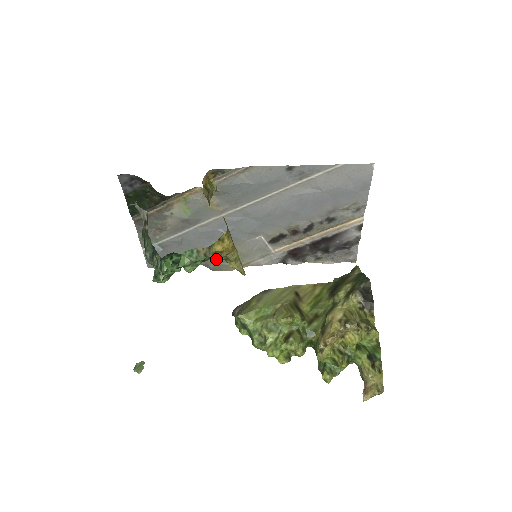
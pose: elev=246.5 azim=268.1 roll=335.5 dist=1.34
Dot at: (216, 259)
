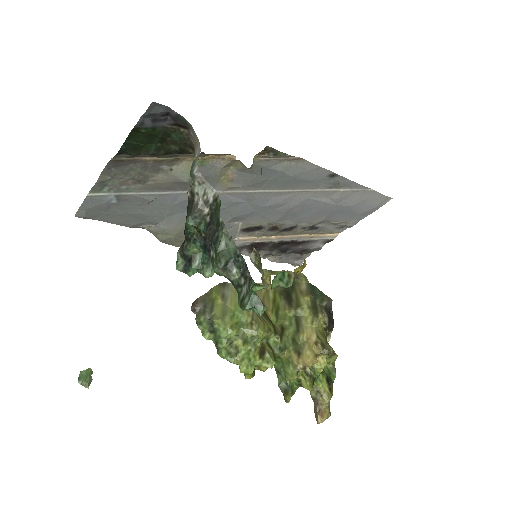
Dot at: occluded
